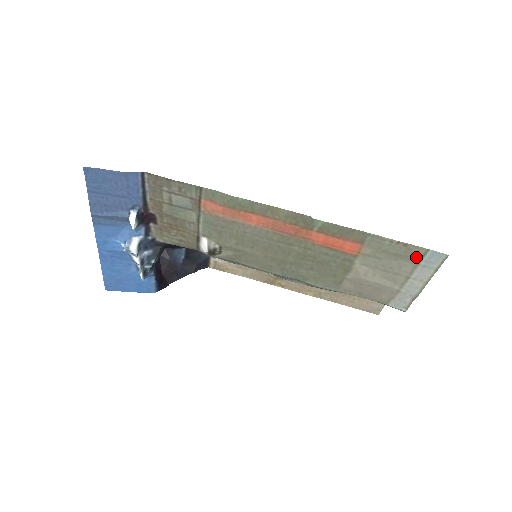
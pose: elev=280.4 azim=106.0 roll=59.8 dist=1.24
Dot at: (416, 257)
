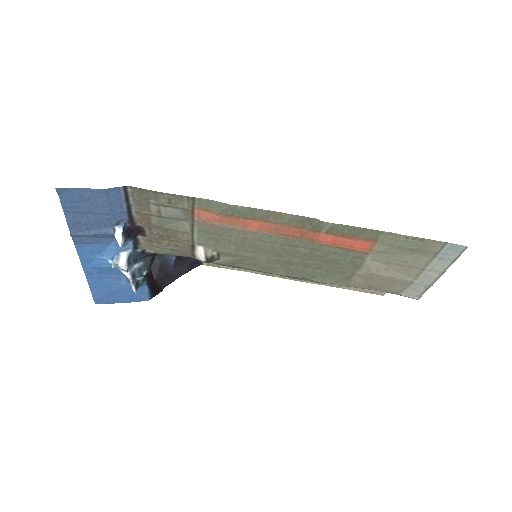
Dot at: (433, 250)
